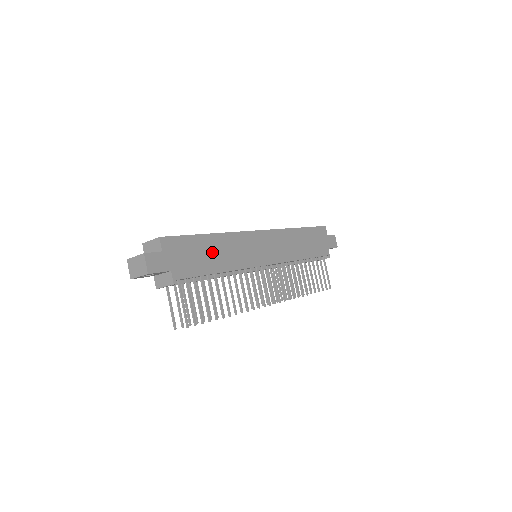
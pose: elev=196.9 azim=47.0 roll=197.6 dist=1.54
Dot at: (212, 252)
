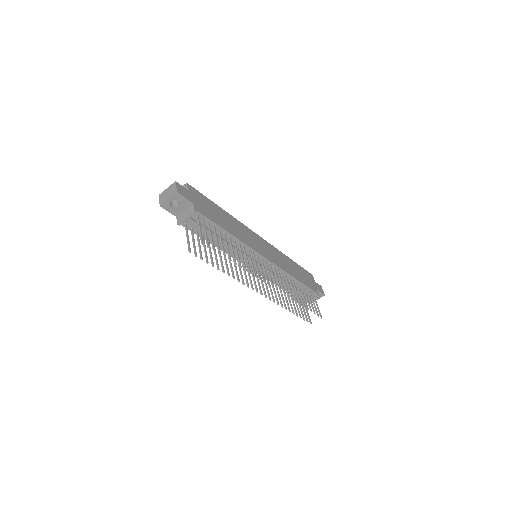
Dot at: (223, 218)
